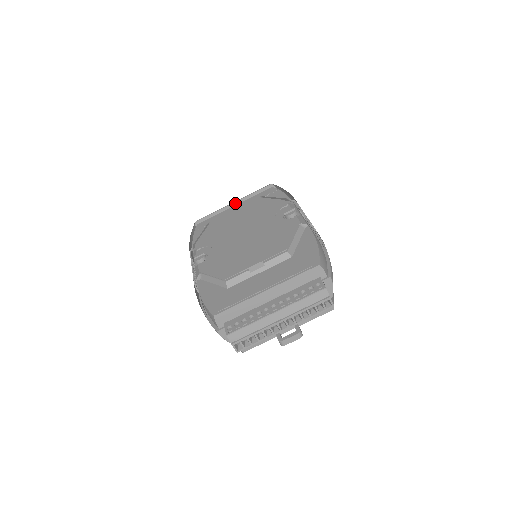
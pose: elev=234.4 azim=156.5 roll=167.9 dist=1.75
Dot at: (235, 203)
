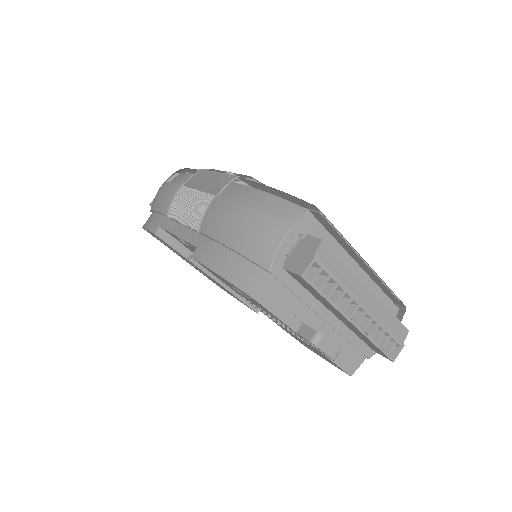
Dot at: occluded
